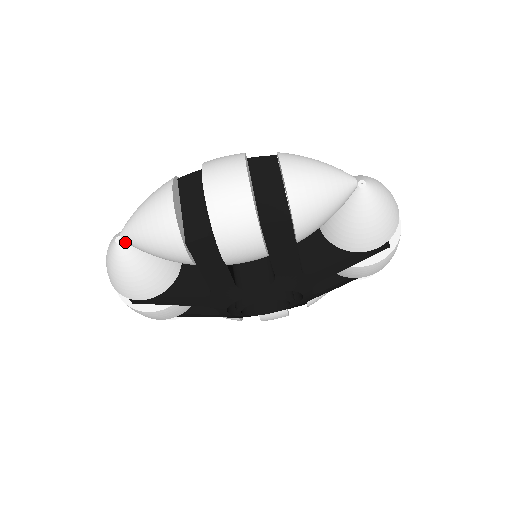
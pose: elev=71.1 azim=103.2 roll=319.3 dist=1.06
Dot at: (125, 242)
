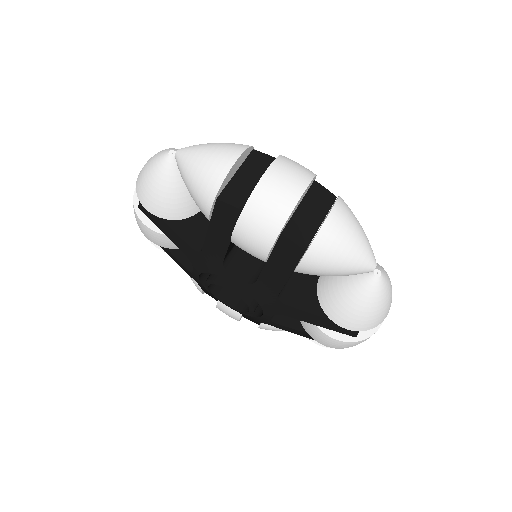
Dot at: (175, 159)
